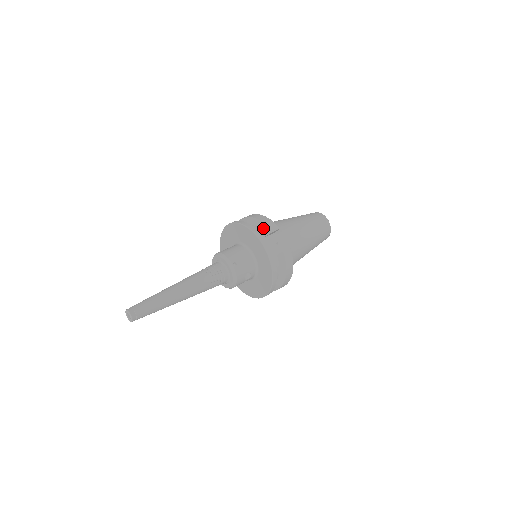
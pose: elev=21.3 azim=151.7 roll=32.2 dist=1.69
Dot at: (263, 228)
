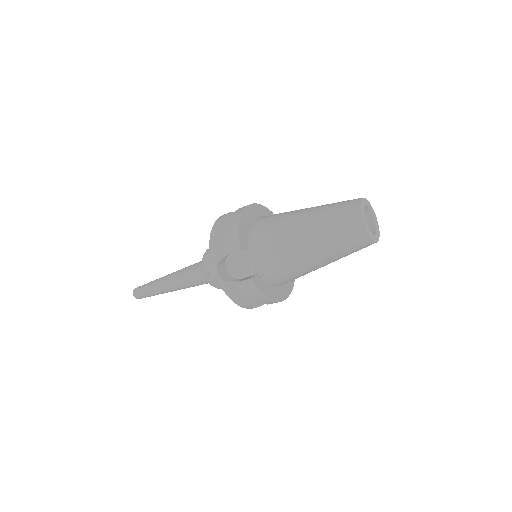
Dot at: (228, 243)
